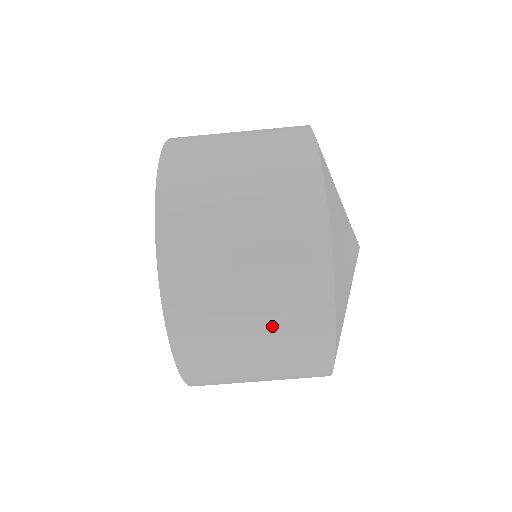
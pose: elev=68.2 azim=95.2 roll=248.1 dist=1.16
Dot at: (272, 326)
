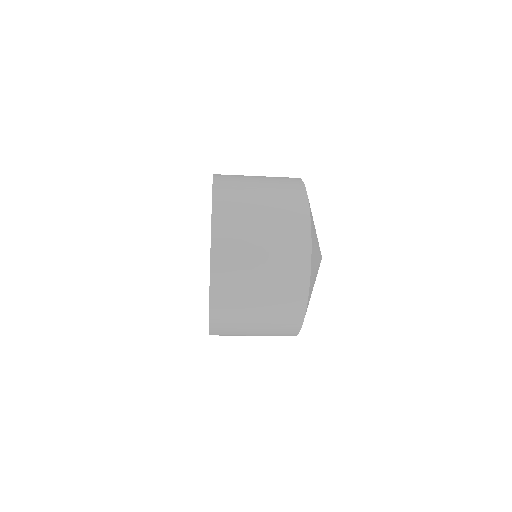
Dot at: occluded
